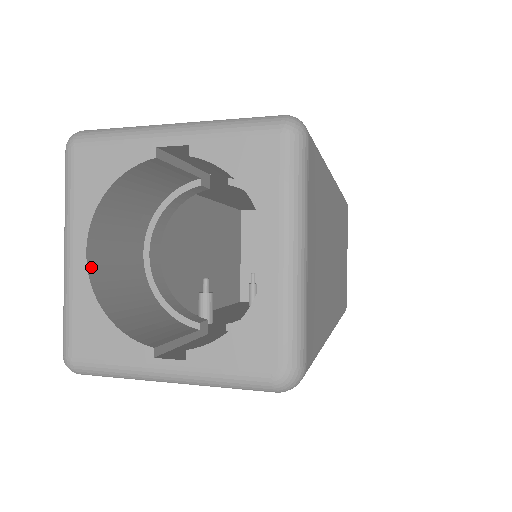
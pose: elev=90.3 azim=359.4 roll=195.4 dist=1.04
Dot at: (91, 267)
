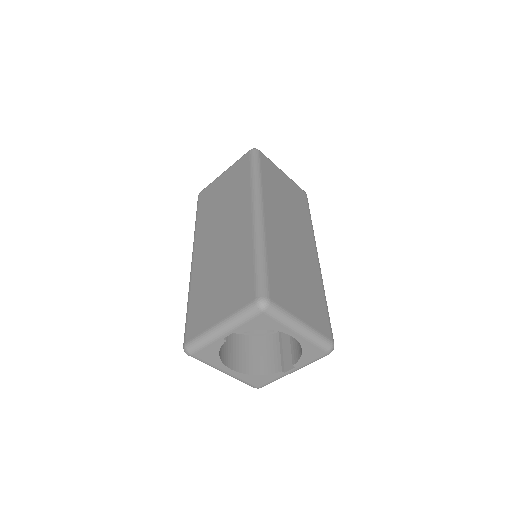
Dot at: (236, 369)
